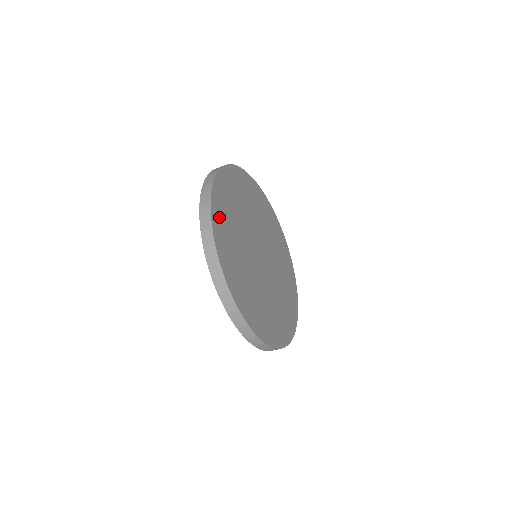
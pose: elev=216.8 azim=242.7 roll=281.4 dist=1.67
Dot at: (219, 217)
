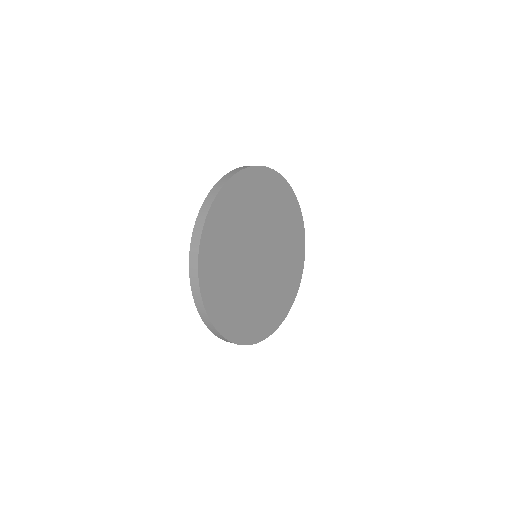
Dot at: (241, 331)
